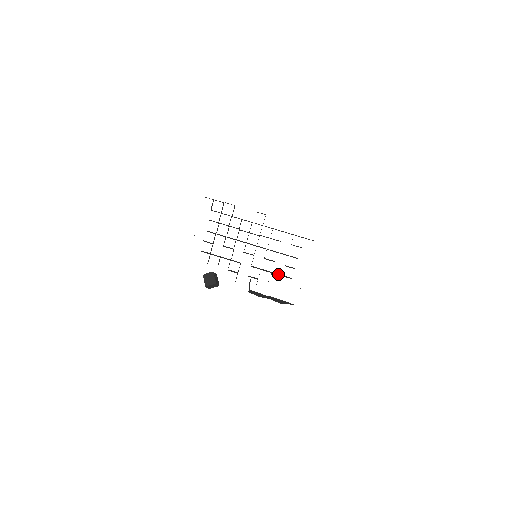
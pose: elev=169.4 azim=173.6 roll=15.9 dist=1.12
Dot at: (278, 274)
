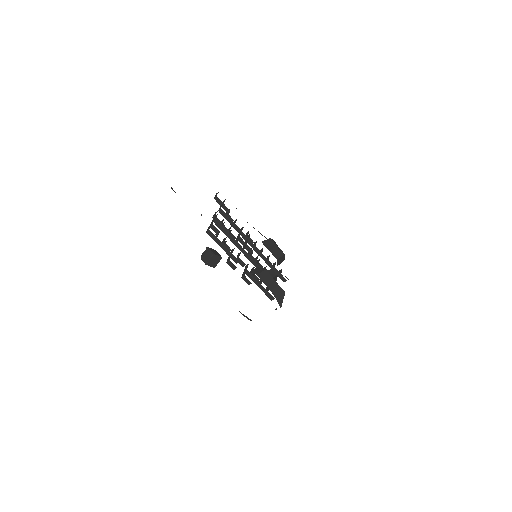
Dot at: occluded
